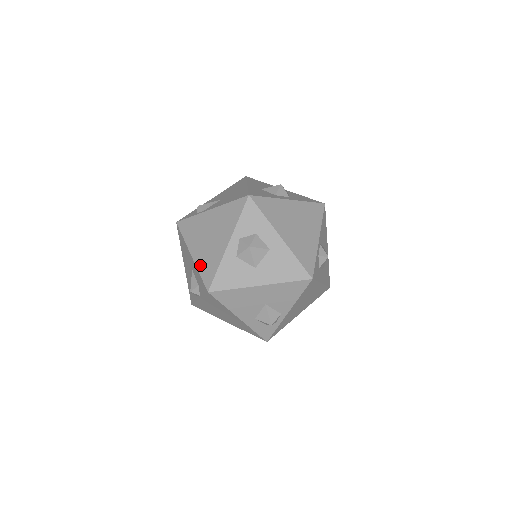
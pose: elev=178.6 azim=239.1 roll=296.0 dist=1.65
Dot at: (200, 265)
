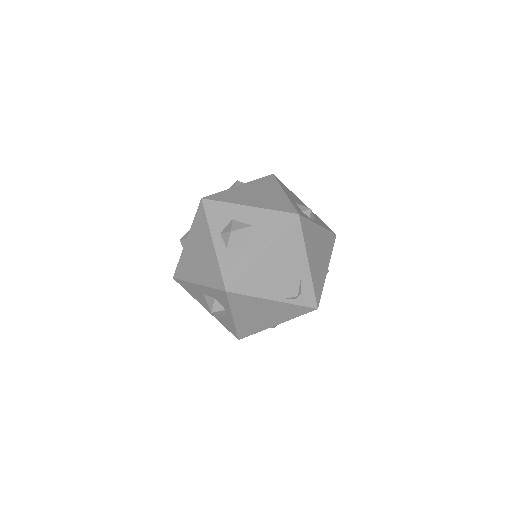
Dot at: occluded
